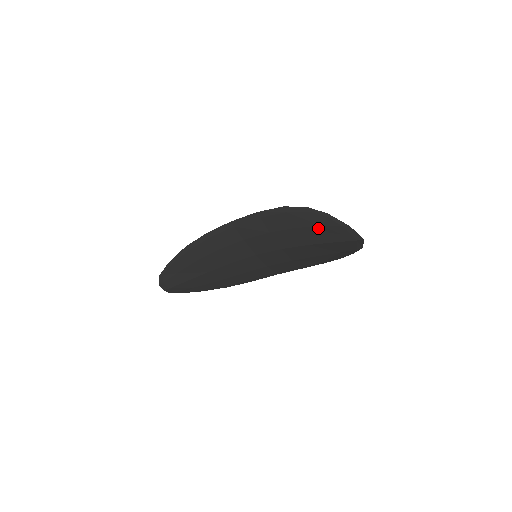
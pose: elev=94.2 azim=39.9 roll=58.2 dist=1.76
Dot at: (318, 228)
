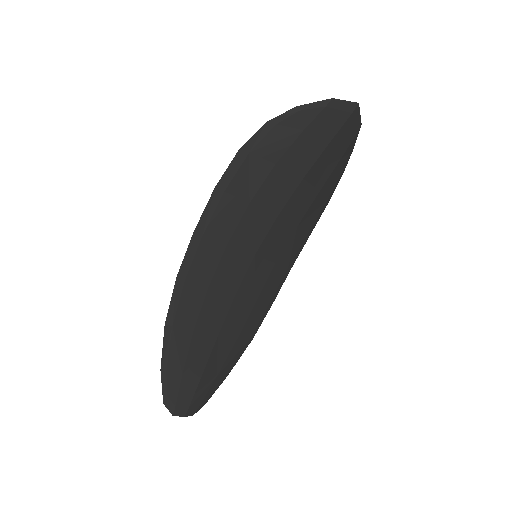
Dot at: (300, 139)
